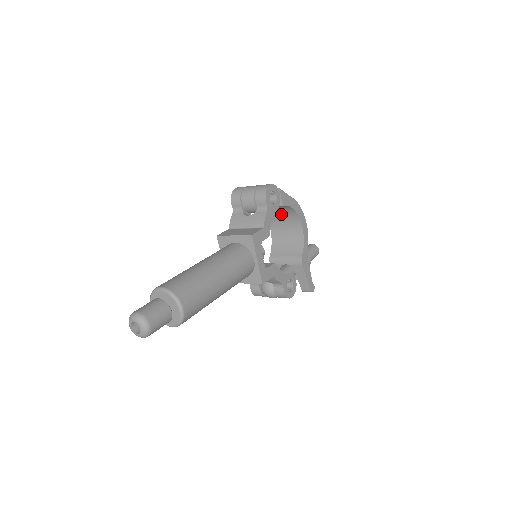
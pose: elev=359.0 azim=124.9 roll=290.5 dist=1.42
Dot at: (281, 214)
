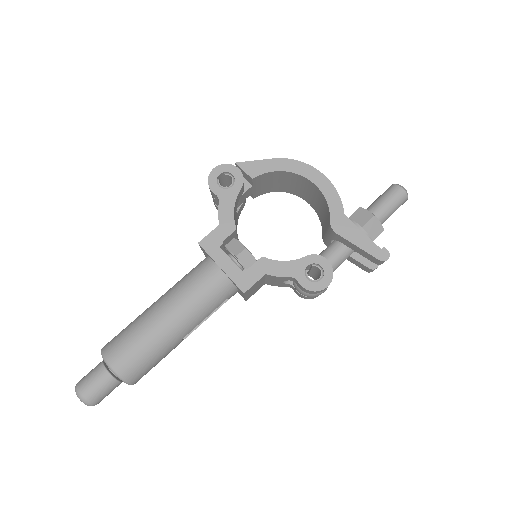
Dot at: (289, 182)
